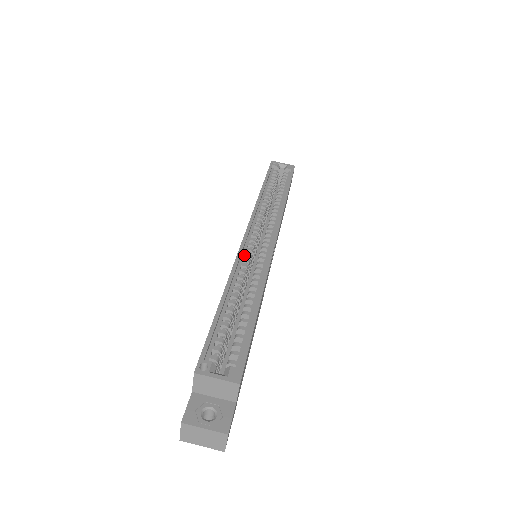
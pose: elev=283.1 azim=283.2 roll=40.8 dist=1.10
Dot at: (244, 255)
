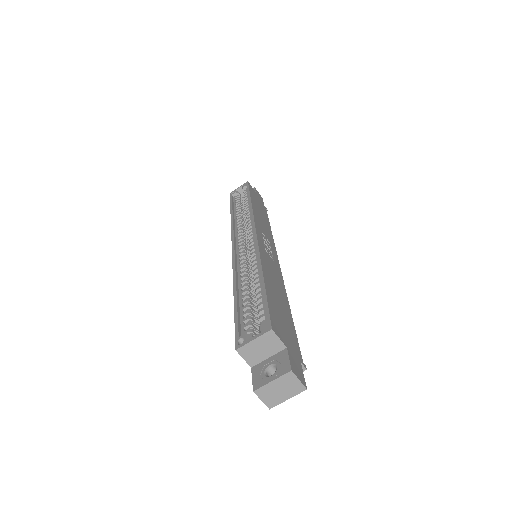
Dot at: (239, 259)
